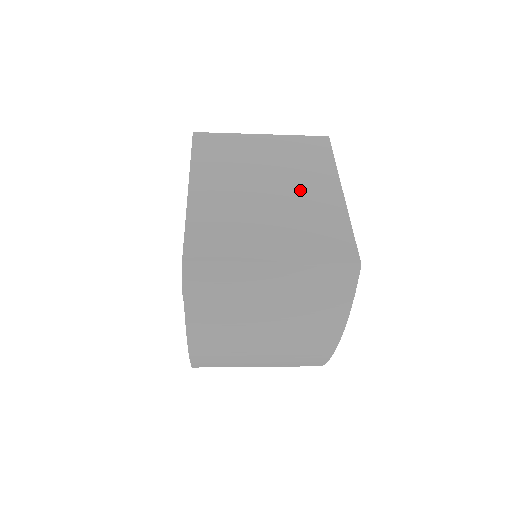
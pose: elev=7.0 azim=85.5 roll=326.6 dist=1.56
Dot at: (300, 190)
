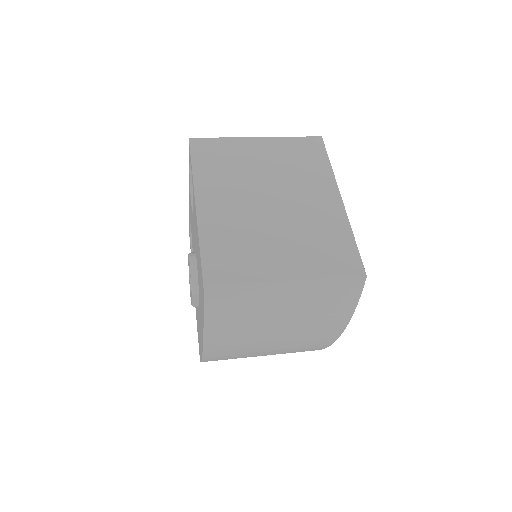
Dot at: (302, 200)
